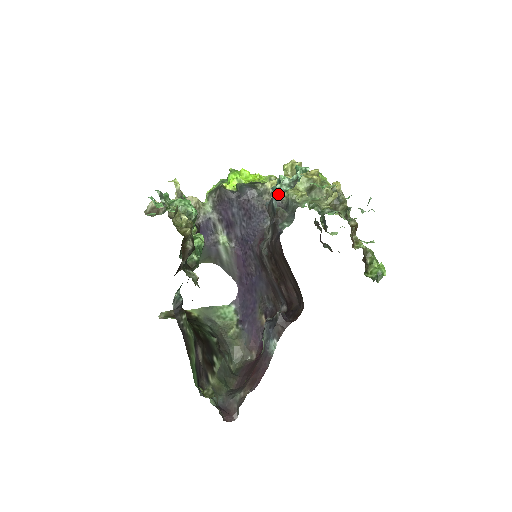
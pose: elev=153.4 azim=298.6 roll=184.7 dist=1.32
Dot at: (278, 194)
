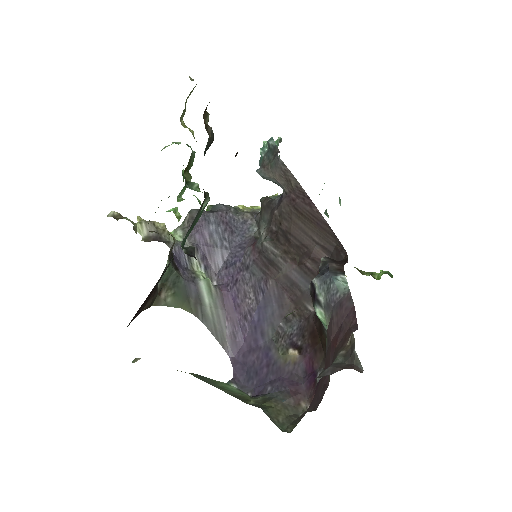
Dot at: occluded
